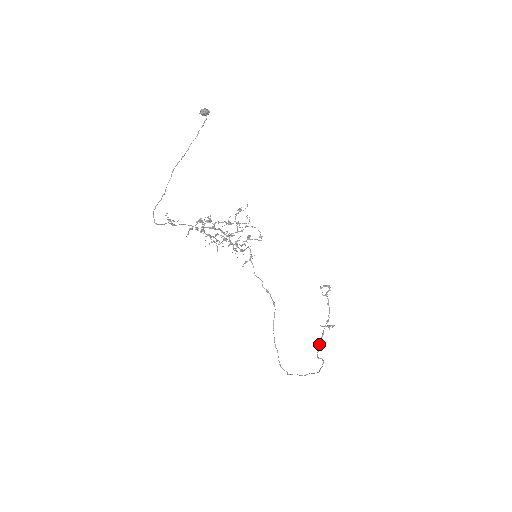
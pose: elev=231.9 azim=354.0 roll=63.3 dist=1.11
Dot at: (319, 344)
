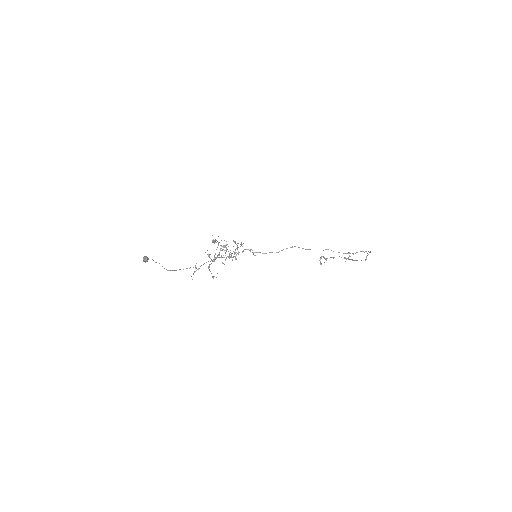
Dot at: occluded
